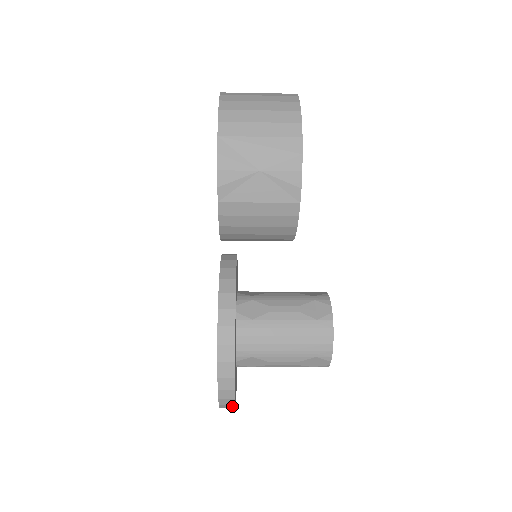
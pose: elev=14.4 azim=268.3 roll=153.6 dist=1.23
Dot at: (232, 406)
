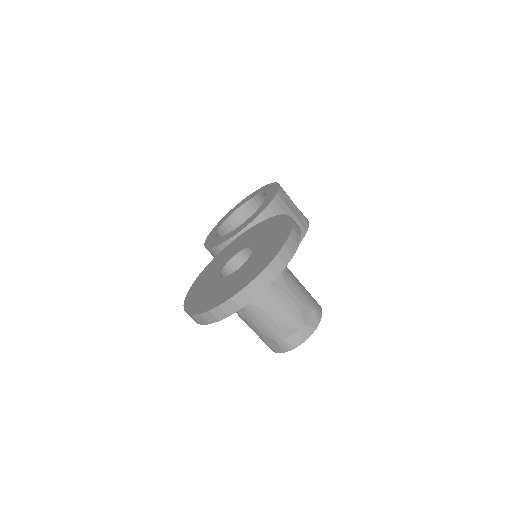
Dot at: (280, 269)
